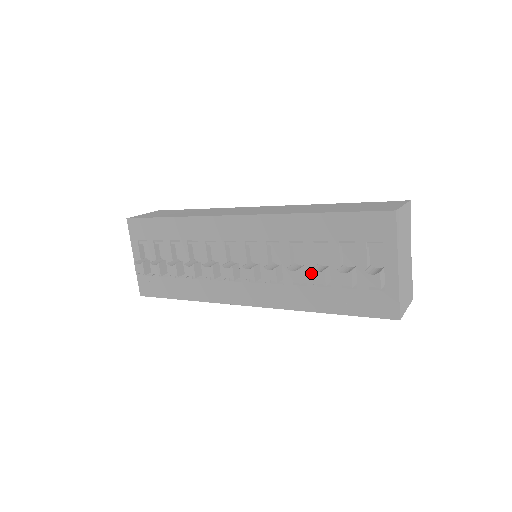
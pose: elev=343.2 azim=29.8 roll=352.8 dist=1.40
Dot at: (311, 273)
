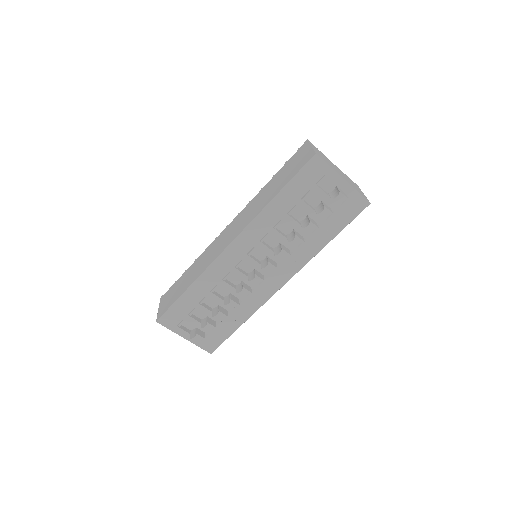
Dot at: occluded
